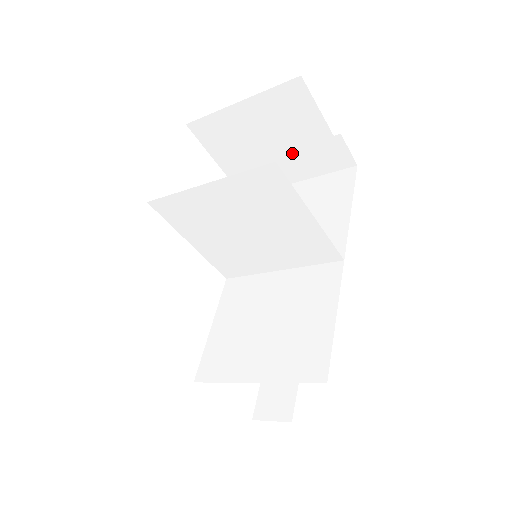
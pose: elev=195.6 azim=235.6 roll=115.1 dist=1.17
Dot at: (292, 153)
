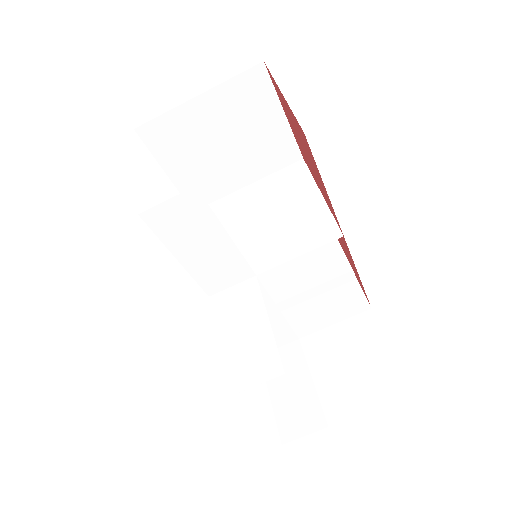
Dot at: (312, 283)
